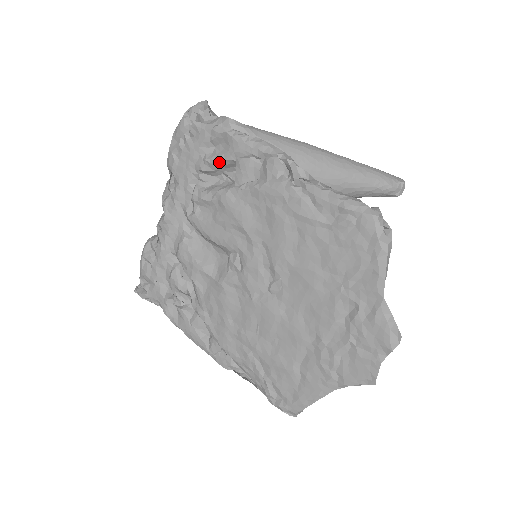
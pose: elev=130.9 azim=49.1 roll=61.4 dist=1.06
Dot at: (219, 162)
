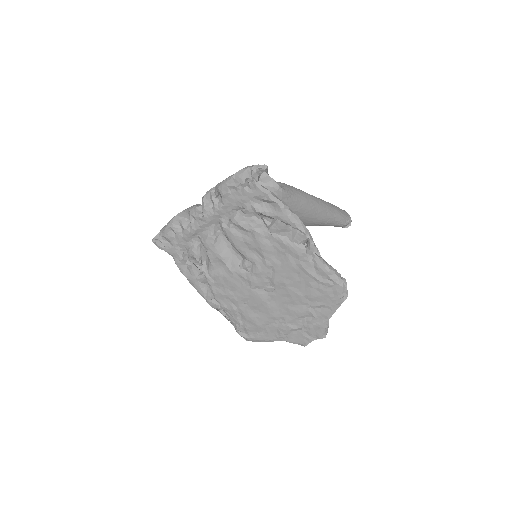
Dot at: (263, 214)
